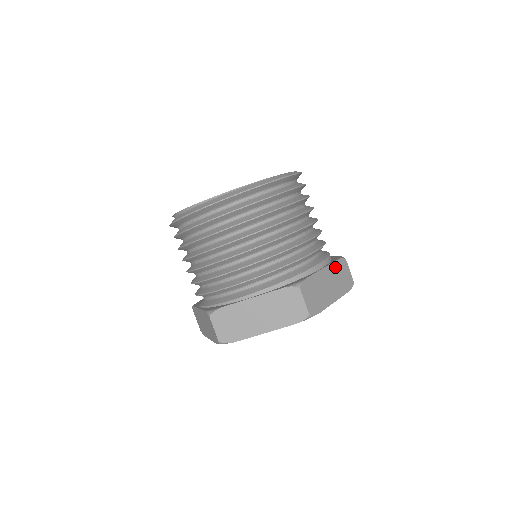
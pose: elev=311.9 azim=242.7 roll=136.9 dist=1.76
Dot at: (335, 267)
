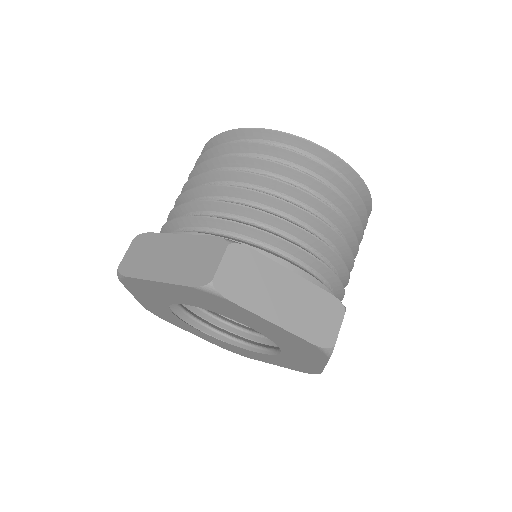
Dot at: (316, 294)
